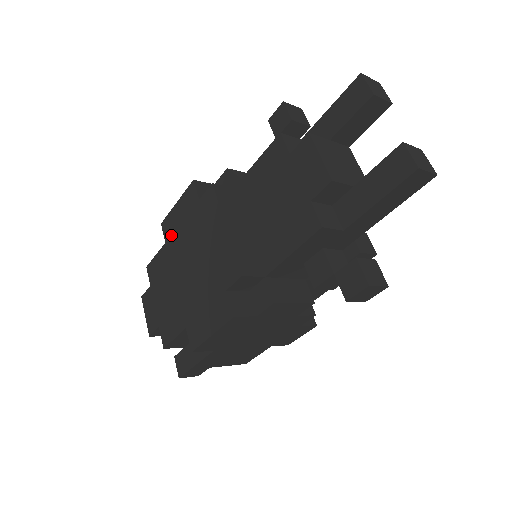
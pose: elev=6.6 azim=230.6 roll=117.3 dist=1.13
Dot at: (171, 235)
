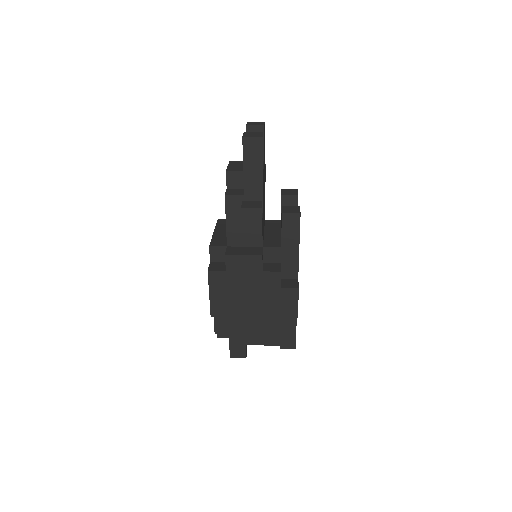
Dot at: occluded
